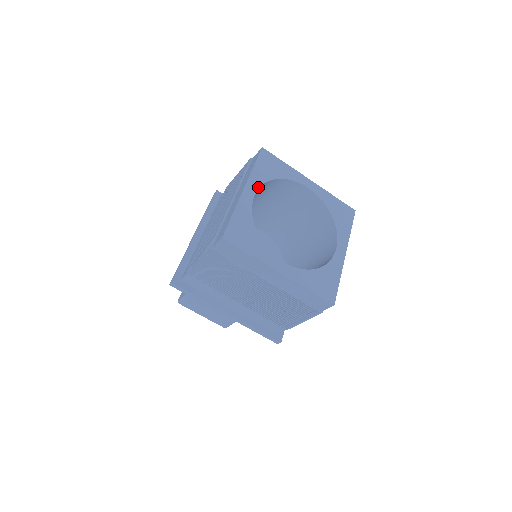
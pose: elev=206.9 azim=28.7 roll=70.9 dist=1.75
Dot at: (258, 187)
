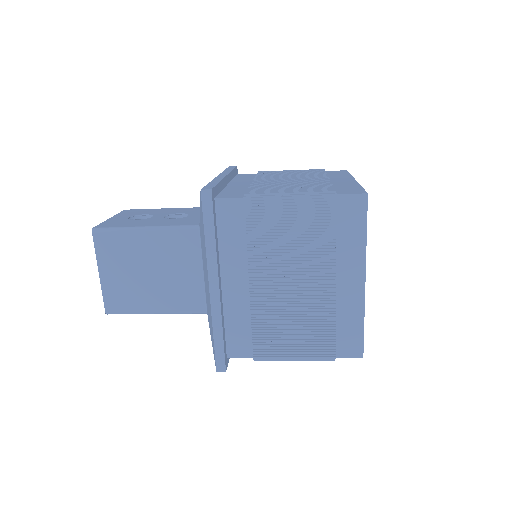
Dot at: occluded
